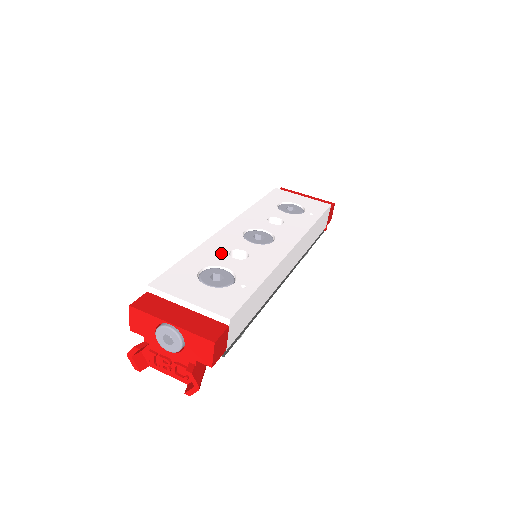
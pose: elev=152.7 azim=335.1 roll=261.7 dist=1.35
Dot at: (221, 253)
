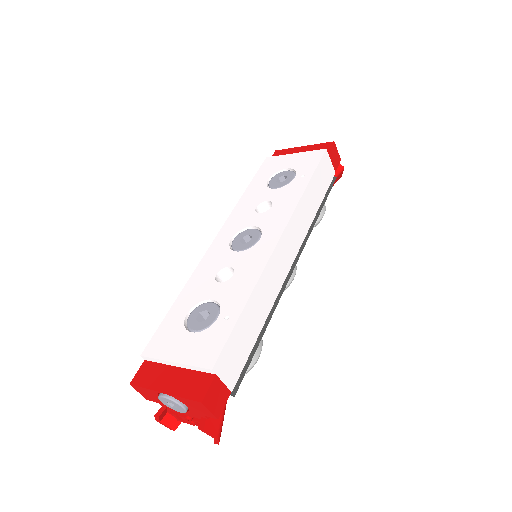
Dot at: (207, 281)
